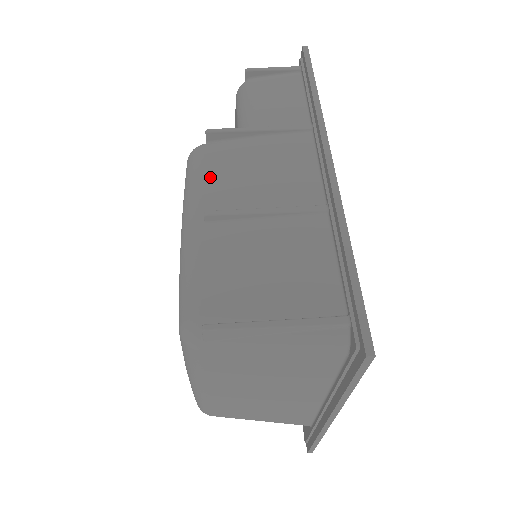
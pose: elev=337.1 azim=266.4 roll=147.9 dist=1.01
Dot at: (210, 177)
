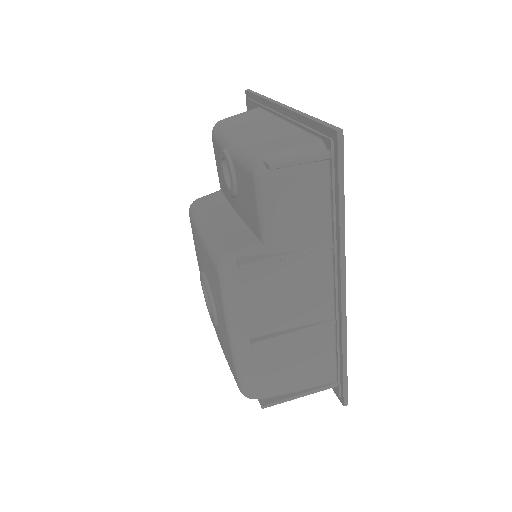
Dot at: (248, 304)
